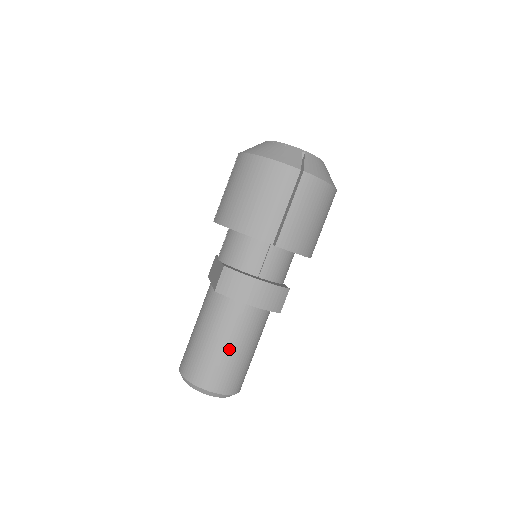
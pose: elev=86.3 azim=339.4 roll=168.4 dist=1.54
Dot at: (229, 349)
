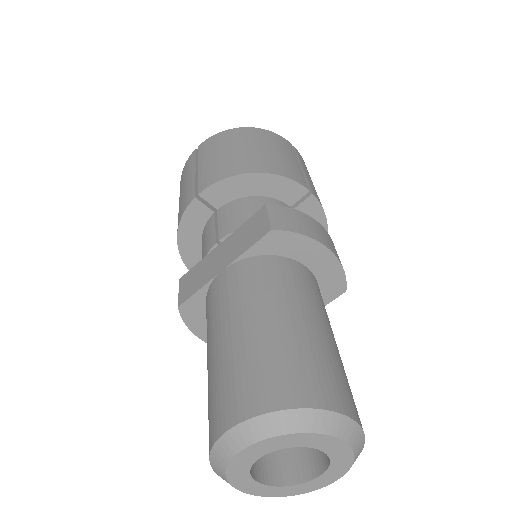
Dot at: (325, 332)
